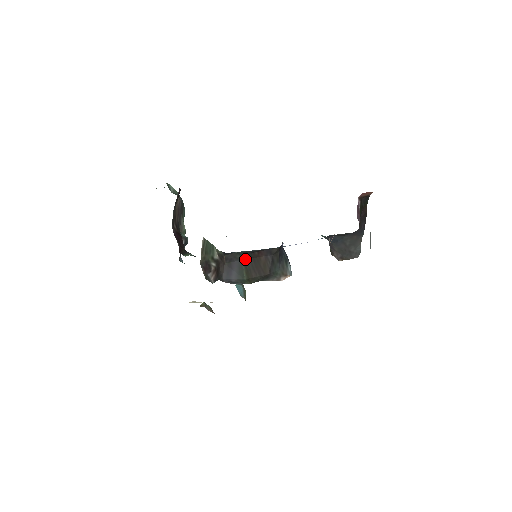
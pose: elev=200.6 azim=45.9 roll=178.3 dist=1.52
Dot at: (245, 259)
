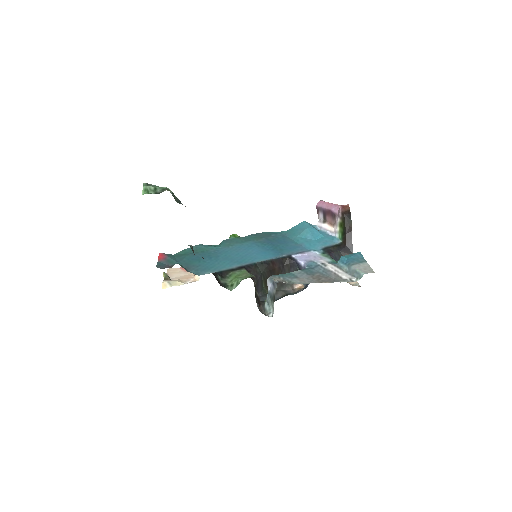
Dot at: (264, 272)
